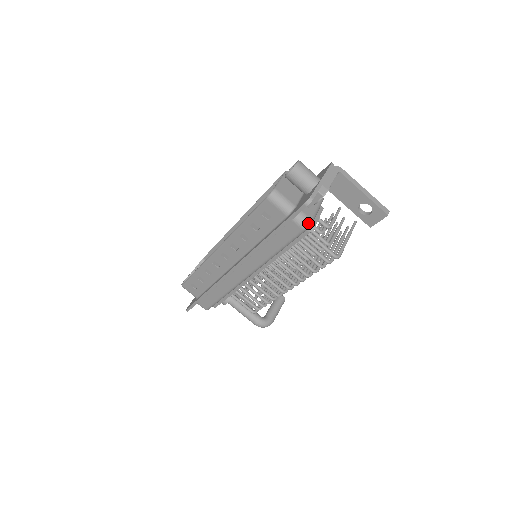
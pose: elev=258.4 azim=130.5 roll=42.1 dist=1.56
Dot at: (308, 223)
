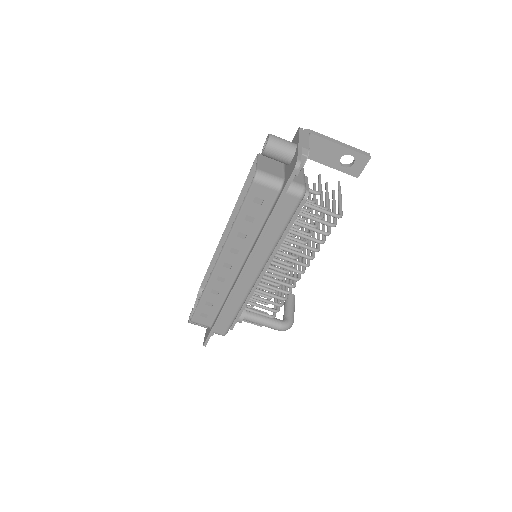
Dot at: (303, 190)
